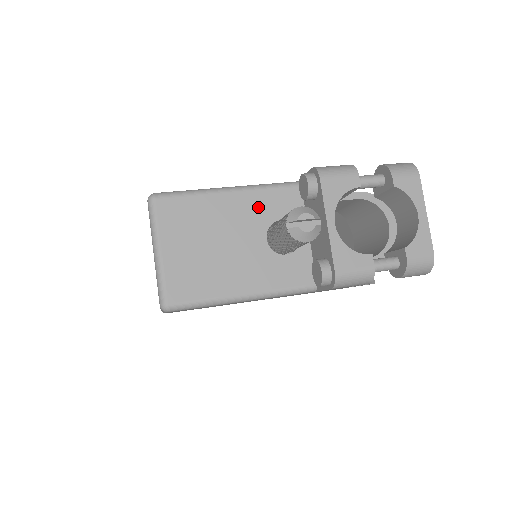
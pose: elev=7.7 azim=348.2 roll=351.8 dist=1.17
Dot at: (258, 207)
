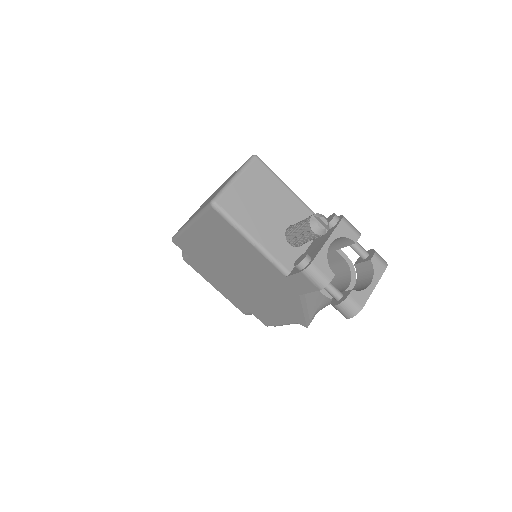
Dot at: (297, 211)
